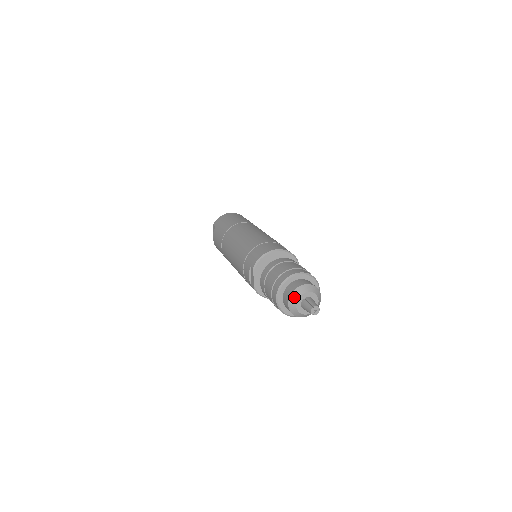
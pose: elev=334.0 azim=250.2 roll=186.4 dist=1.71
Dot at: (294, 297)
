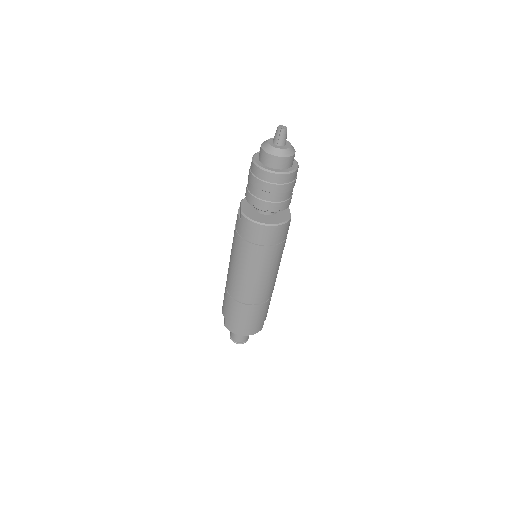
Dot at: (266, 141)
